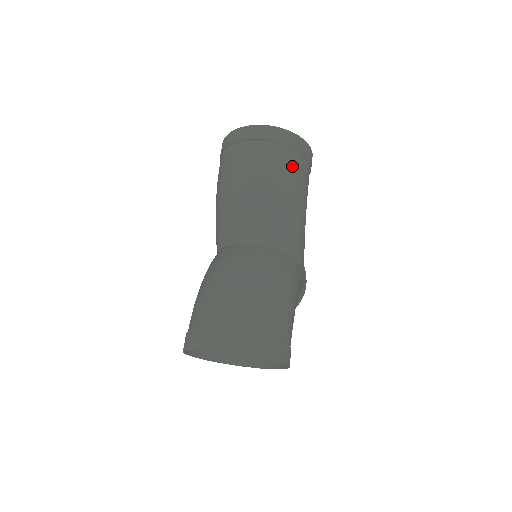
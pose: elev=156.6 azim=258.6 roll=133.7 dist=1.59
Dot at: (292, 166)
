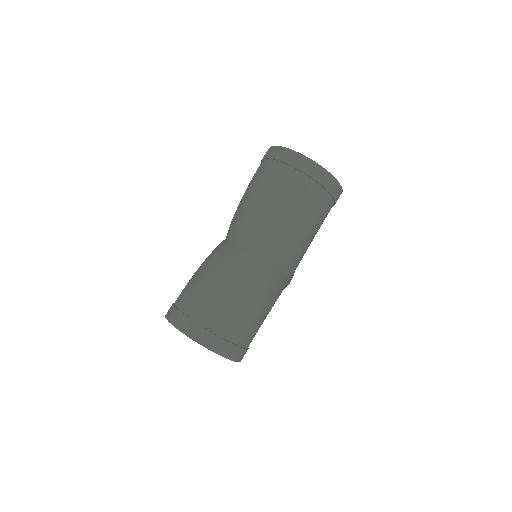
Dot at: (317, 205)
